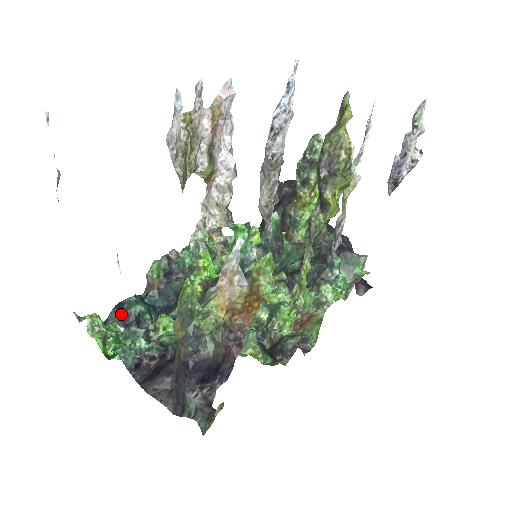
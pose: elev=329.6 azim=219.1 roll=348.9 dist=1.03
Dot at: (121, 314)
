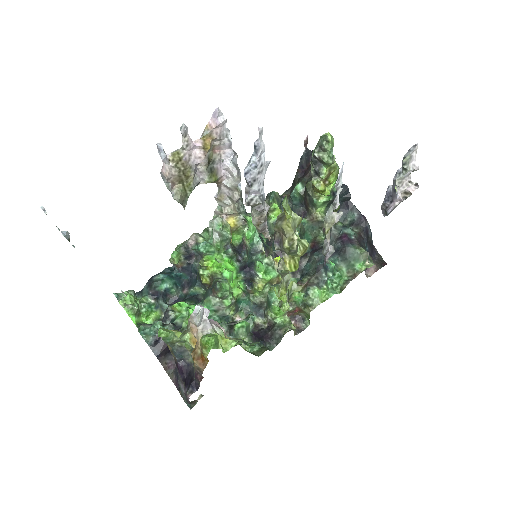
Dot at: (151, 291)
